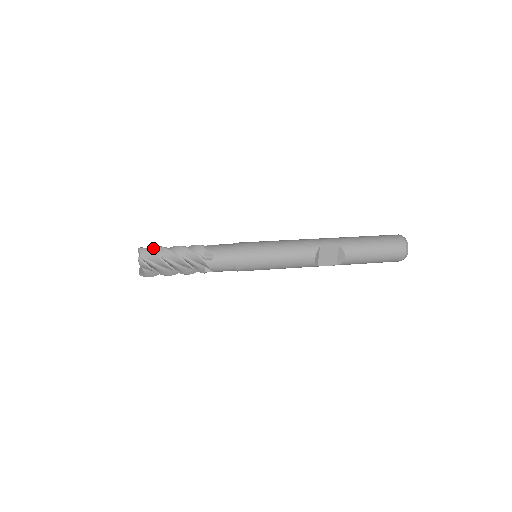
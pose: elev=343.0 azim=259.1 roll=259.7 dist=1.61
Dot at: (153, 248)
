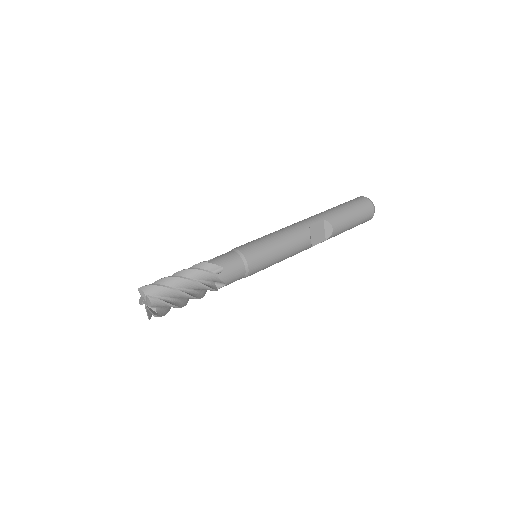
Dot at: (153, 283)
